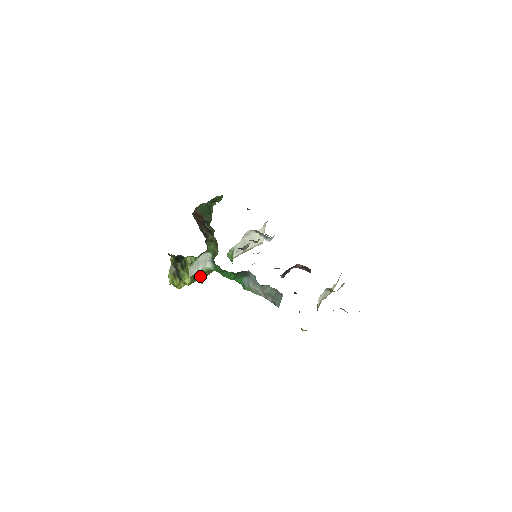
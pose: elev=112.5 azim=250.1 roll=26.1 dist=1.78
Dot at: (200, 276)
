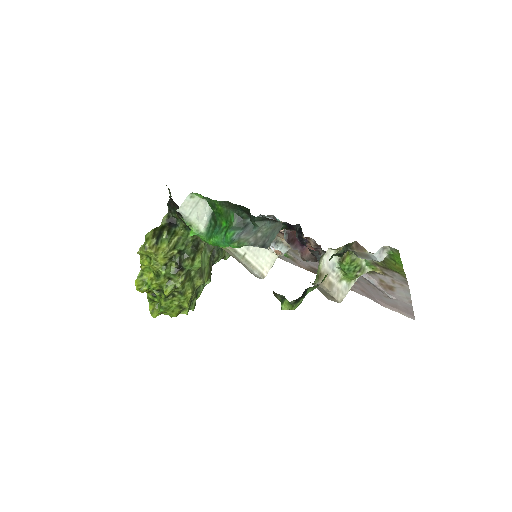
Dot at: (174, 271)
